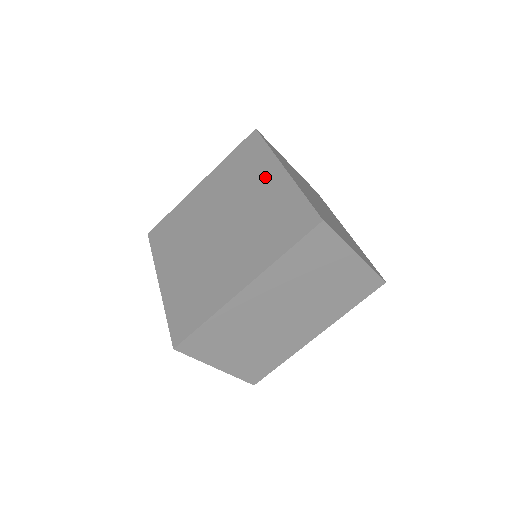
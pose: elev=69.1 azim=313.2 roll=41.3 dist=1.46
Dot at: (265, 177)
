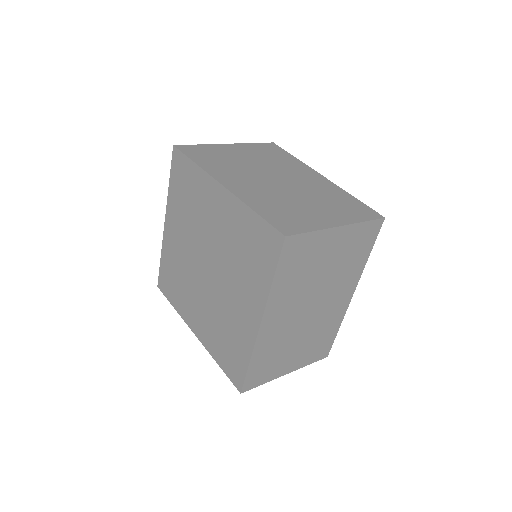
Dot at: (212, 201)
